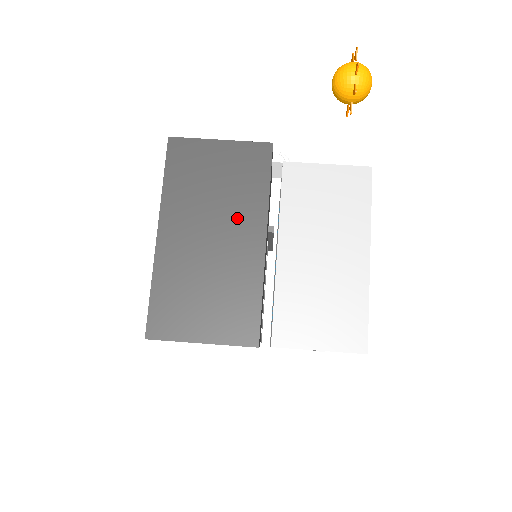
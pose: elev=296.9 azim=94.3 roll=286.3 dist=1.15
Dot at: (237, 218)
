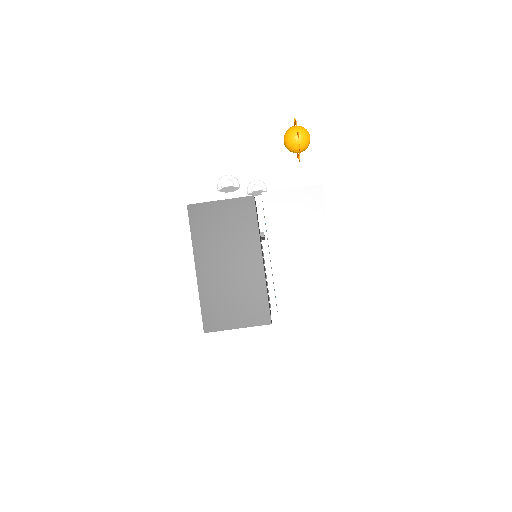
Dot at: (242, 249)
